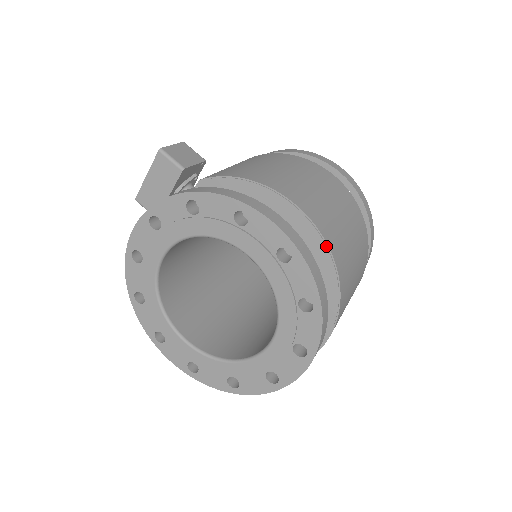
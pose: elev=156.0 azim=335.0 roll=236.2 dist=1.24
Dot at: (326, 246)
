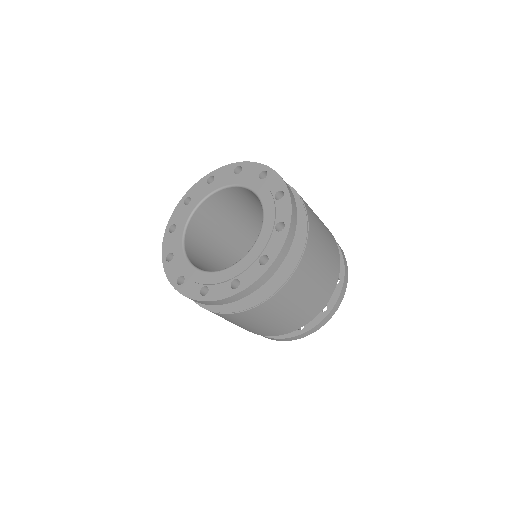
Dot at: (292, 189)
